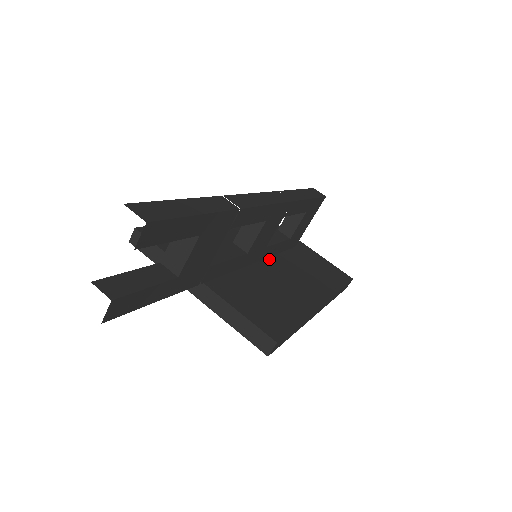
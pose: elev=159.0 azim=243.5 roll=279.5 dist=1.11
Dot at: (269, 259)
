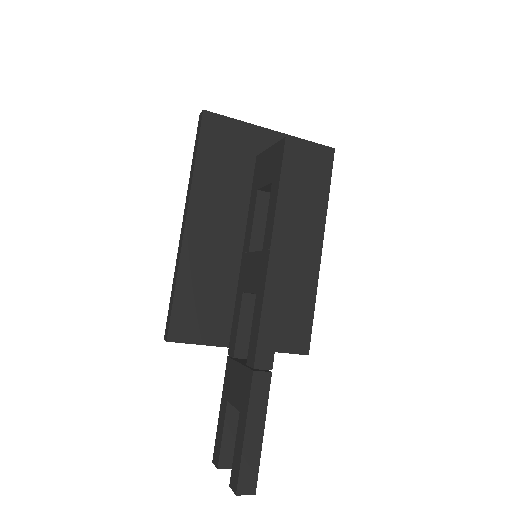
Dot at: occluded
